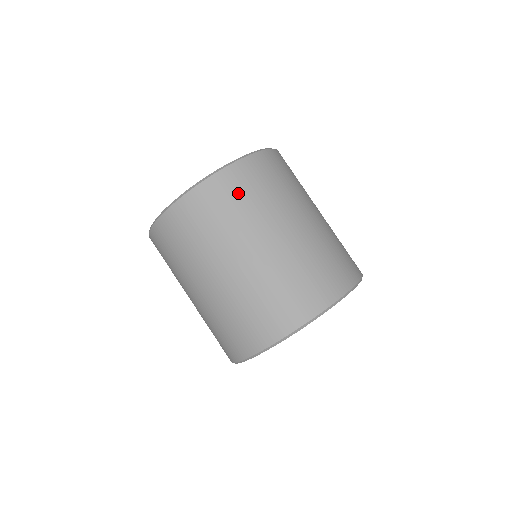
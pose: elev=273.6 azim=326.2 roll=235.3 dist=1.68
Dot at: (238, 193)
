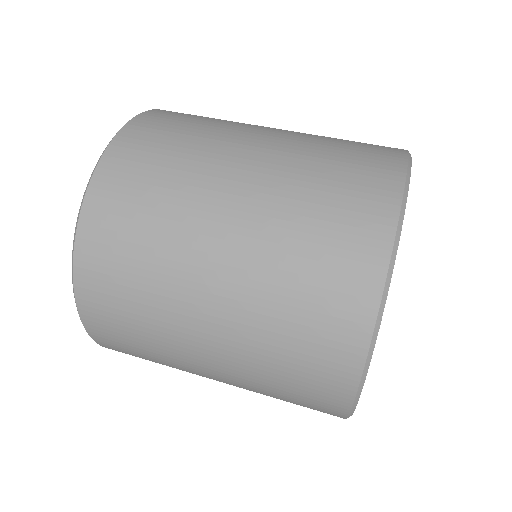
Dot at: (139, 181)
